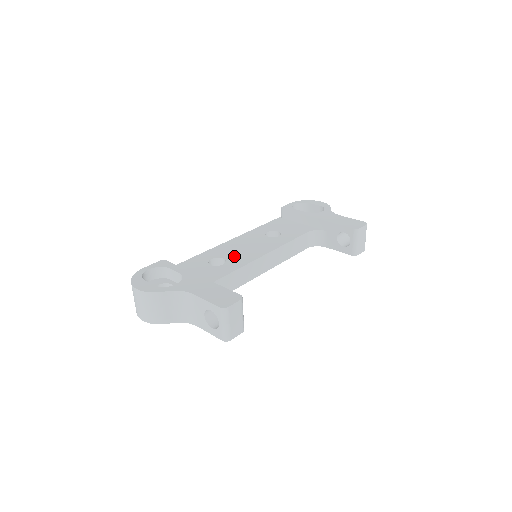
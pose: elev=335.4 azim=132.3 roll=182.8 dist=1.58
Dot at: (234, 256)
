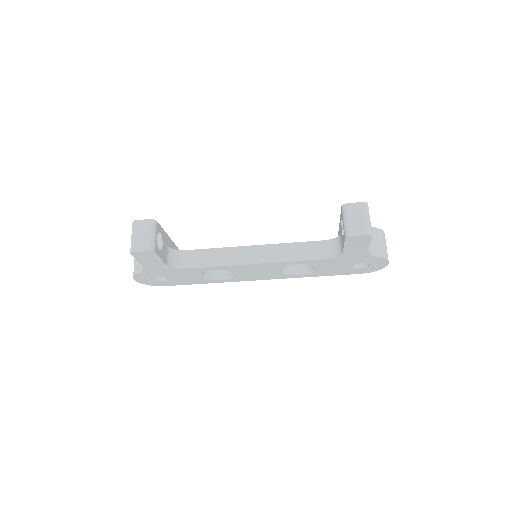
Dot at: occluded
